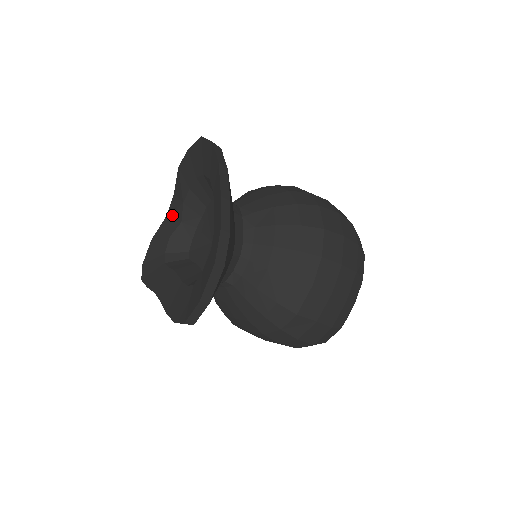
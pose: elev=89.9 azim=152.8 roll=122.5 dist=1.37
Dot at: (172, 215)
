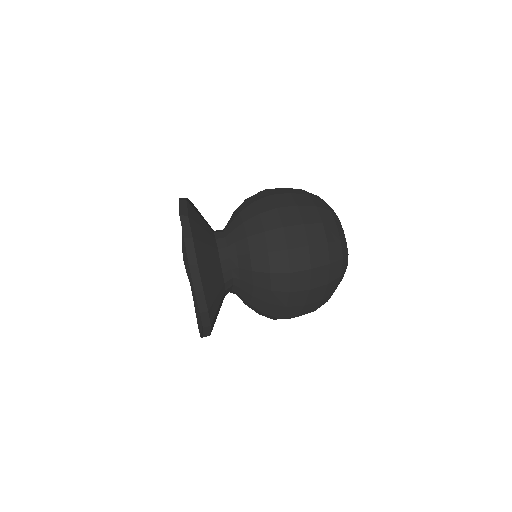
Dot at: occluded
